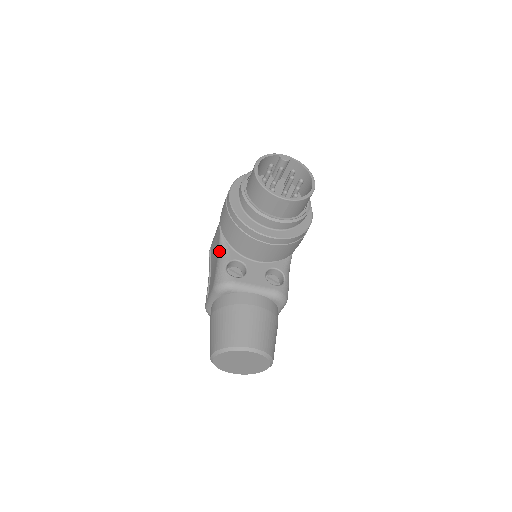
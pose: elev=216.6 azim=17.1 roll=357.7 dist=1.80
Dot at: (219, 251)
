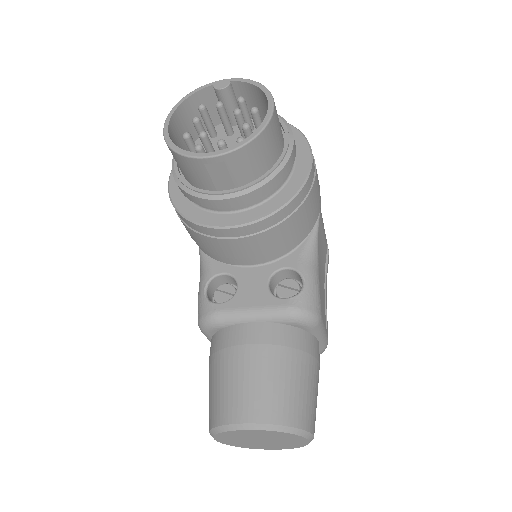
Dot at: occluded
